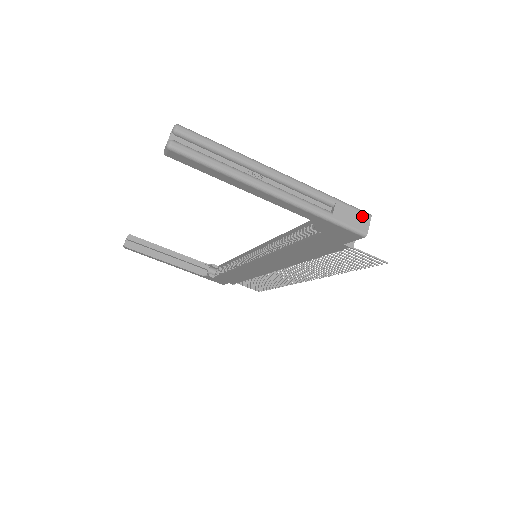
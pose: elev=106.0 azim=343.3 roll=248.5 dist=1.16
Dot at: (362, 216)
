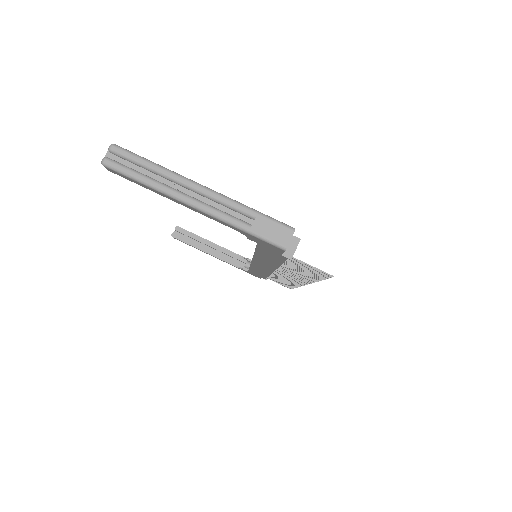
Dot at: (284, 230)
